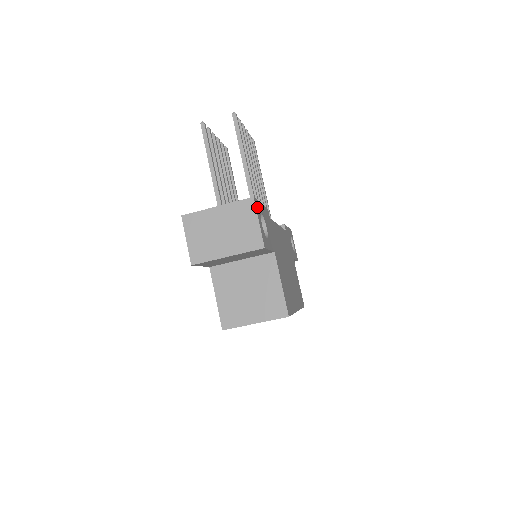
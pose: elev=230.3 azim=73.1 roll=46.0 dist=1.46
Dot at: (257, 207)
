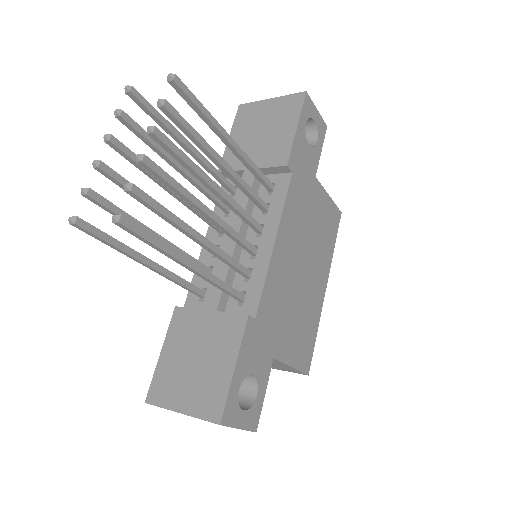
Dot at: (230, 413)
